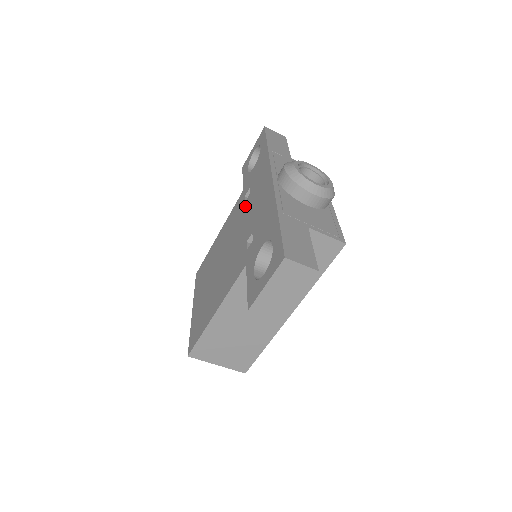
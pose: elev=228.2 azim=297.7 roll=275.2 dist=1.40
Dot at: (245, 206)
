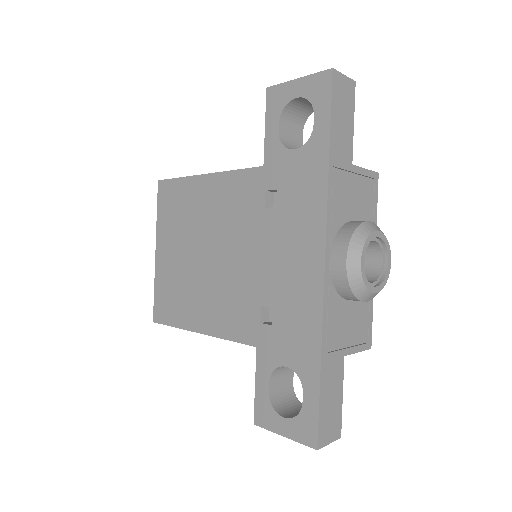
Dot at: (265, 221)
